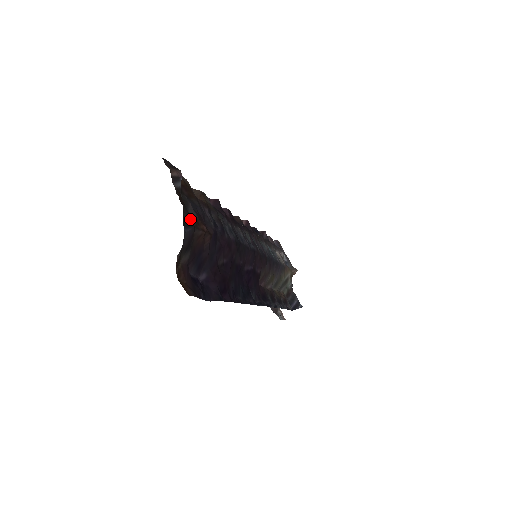
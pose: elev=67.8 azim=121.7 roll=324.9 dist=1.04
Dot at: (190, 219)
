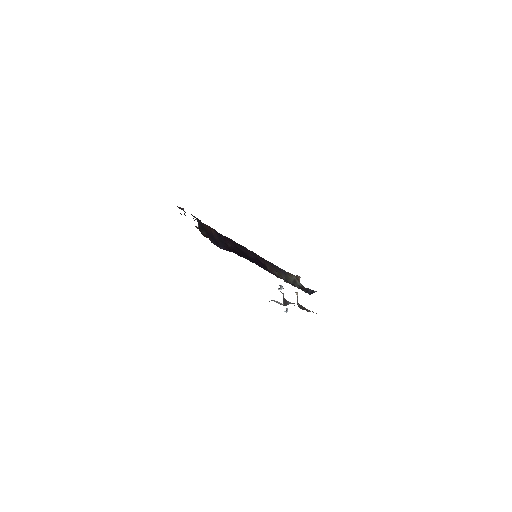
Dot at: occluded
